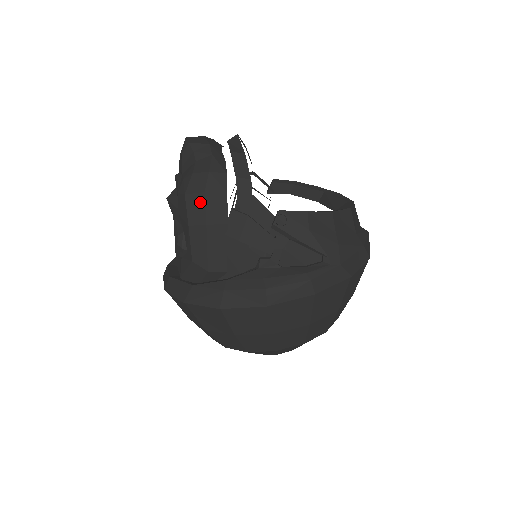
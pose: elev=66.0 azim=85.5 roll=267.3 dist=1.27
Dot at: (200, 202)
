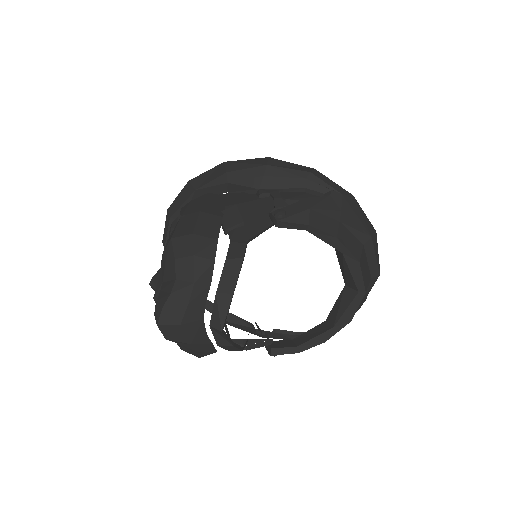
Dot at: occluded
